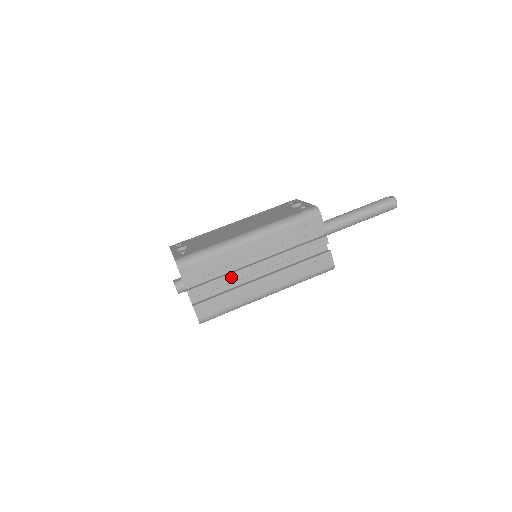
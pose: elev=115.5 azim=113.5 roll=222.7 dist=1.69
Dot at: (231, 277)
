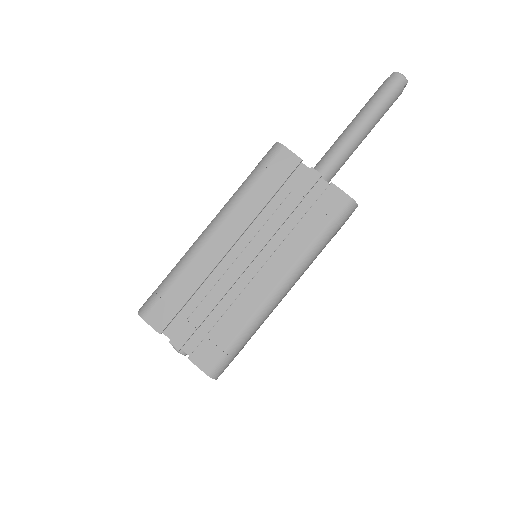
Dot at: (215, 293)
